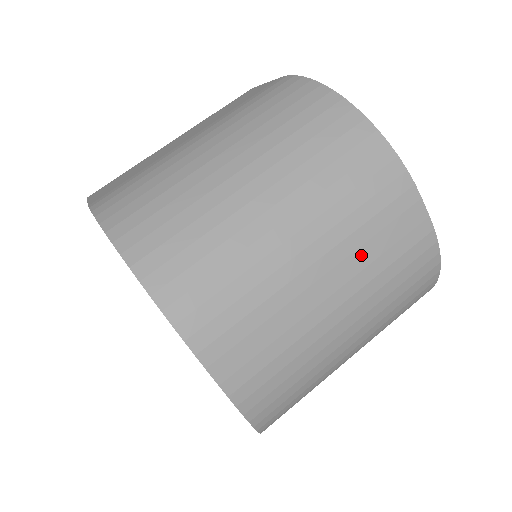
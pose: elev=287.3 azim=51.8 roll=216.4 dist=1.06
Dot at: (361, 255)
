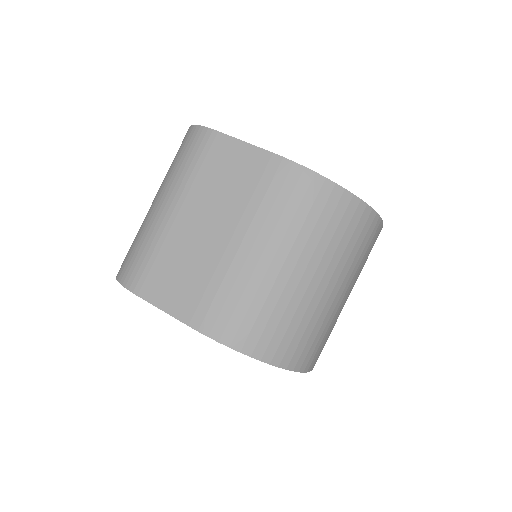
Dot at: (359, 270)
